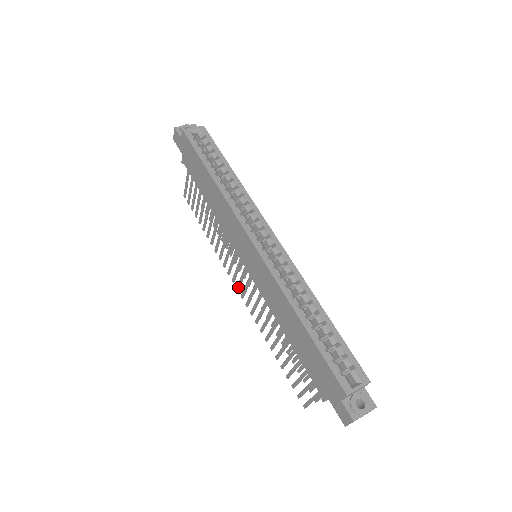
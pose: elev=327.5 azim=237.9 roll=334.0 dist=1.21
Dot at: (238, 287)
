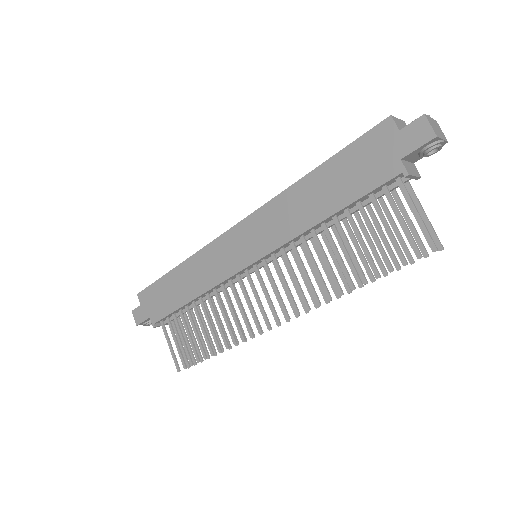
Dot at: (275, 316)
